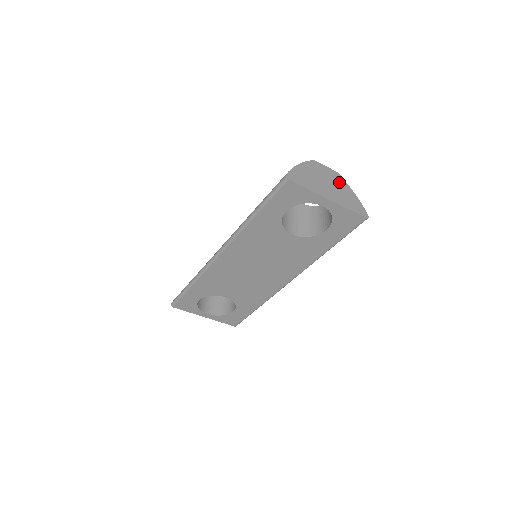
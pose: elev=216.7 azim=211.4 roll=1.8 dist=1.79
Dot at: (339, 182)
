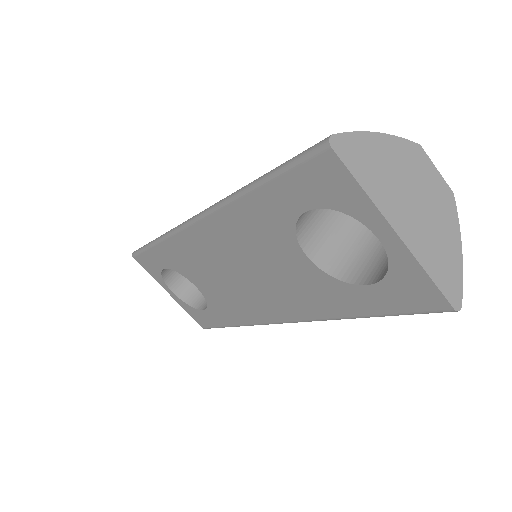
Dot at: (444, 212)
